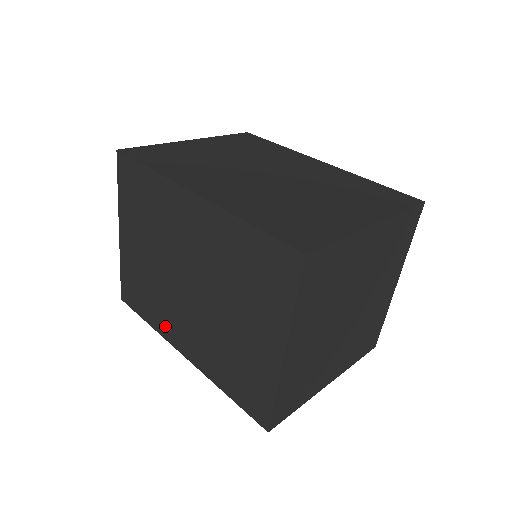
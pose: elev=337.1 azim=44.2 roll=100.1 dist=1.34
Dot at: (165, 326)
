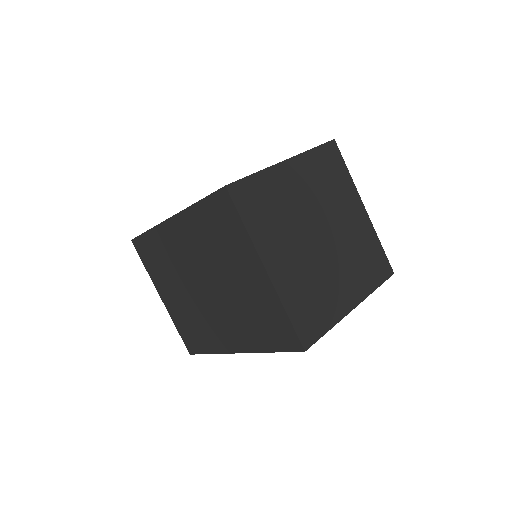
Dot at: (216, 342)
